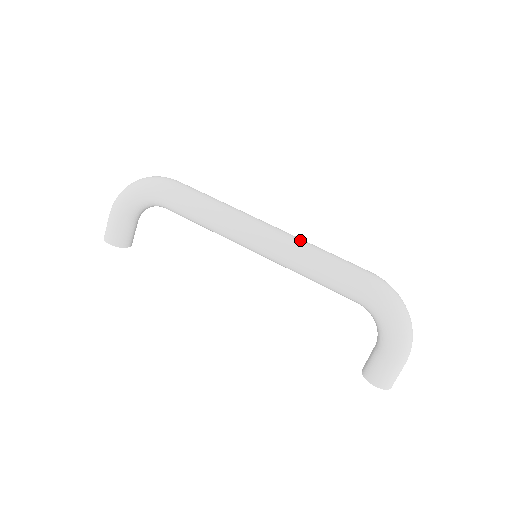
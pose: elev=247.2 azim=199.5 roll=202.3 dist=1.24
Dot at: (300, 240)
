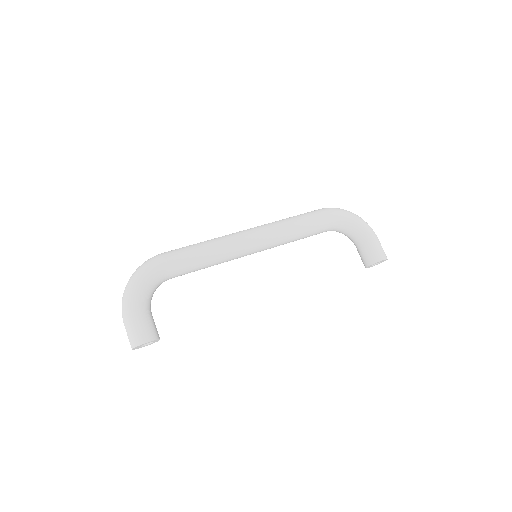
Dot at: occluded
